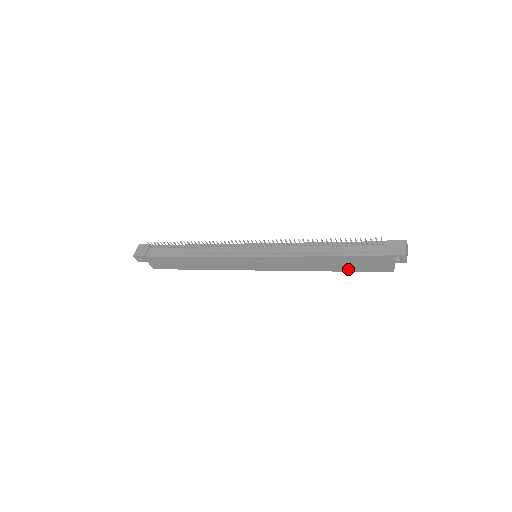
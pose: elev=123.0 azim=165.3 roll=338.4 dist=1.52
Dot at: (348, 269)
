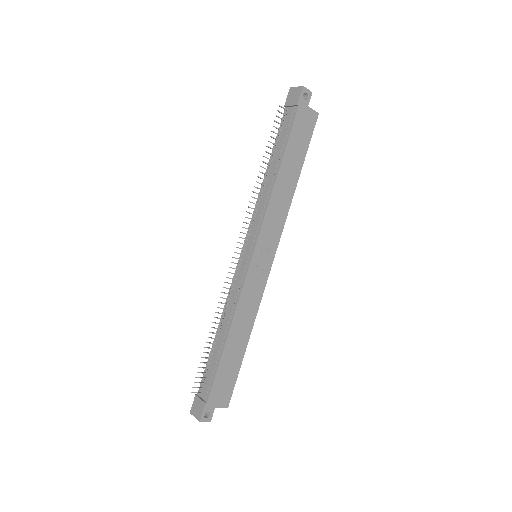
Dot at: (302, 157)
